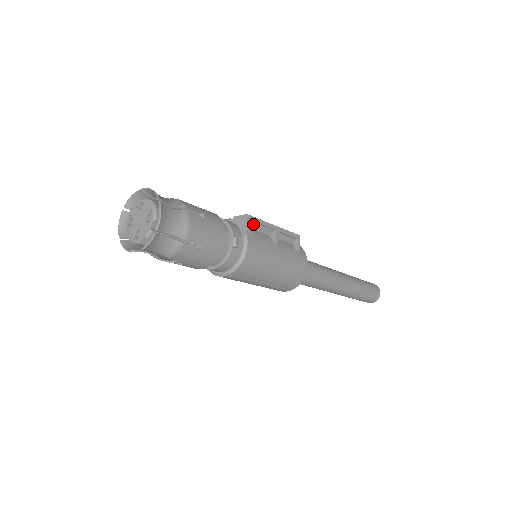
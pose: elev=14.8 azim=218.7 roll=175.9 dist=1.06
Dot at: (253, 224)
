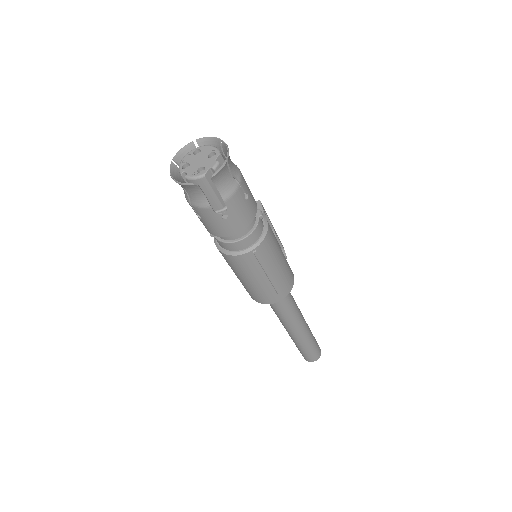
Dot at: (264, 210)
